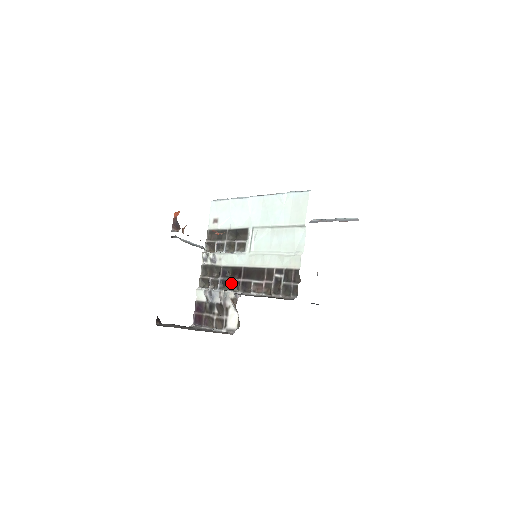
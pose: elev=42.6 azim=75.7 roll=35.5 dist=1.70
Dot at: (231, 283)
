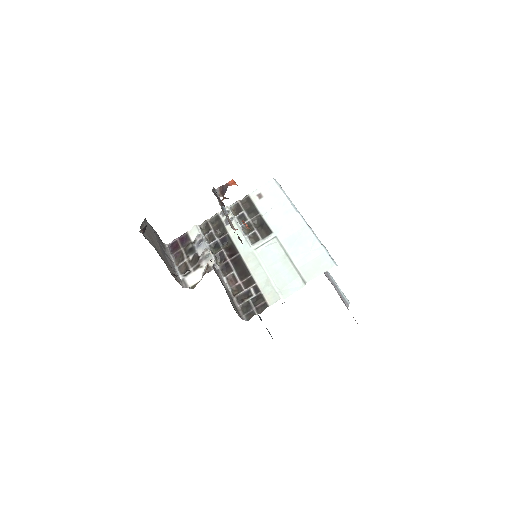
Dot at: (220, 253)
